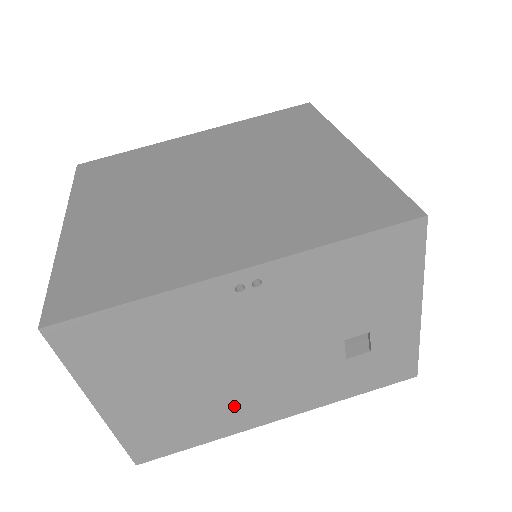
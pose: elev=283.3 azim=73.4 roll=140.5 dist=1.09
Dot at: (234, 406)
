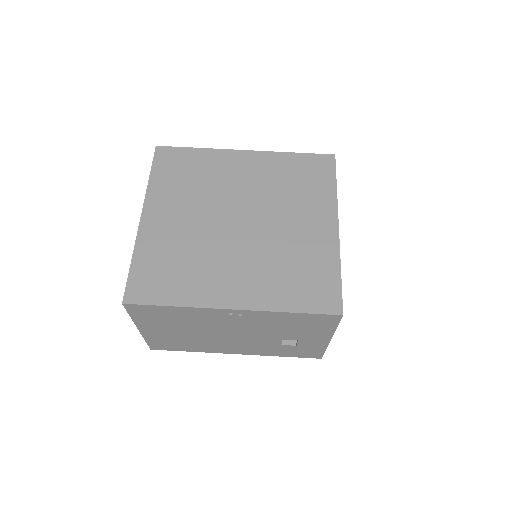
Dot at: (212, 345)
